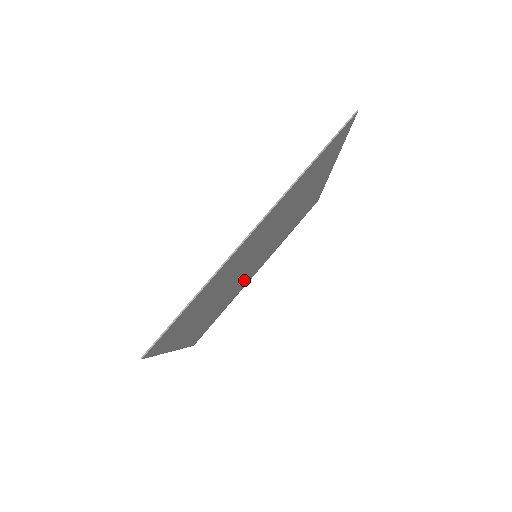
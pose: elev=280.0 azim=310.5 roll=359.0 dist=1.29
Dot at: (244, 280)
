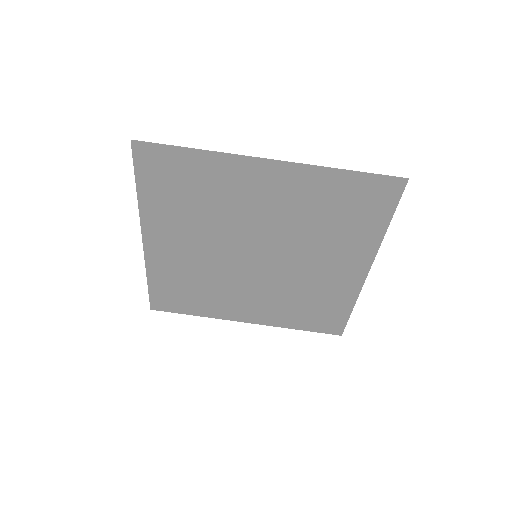
Dot at: (231, 294)
